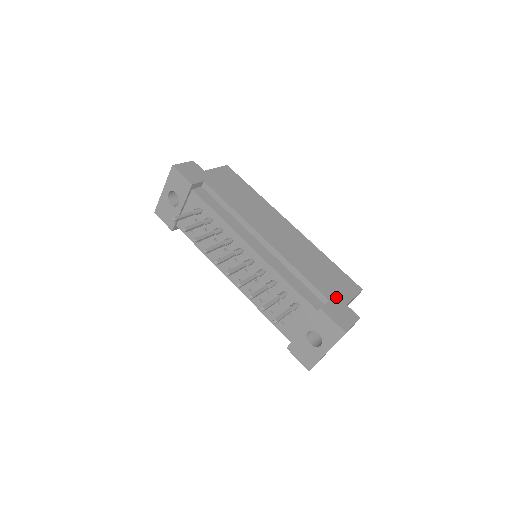
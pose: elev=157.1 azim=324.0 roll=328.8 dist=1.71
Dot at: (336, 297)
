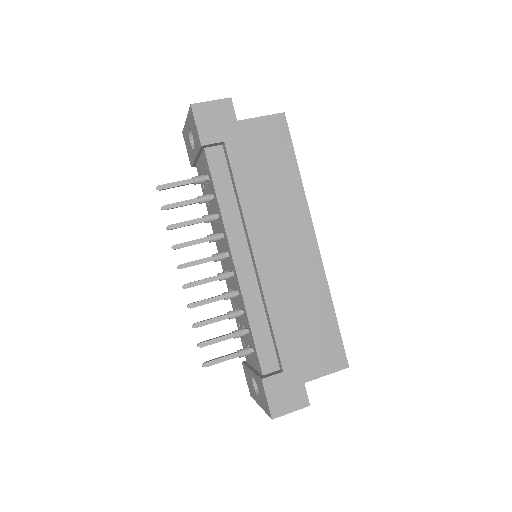
Dot at: (297, 369)
